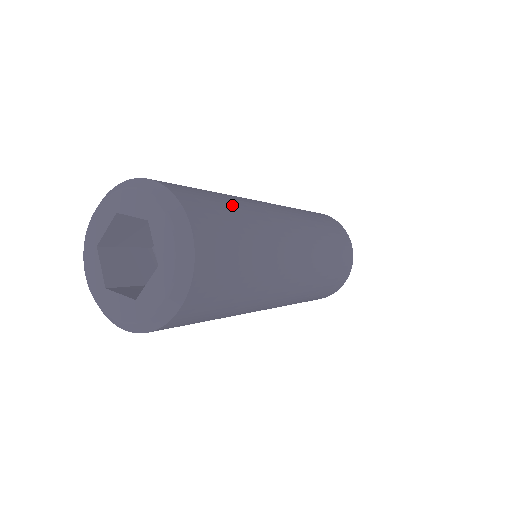
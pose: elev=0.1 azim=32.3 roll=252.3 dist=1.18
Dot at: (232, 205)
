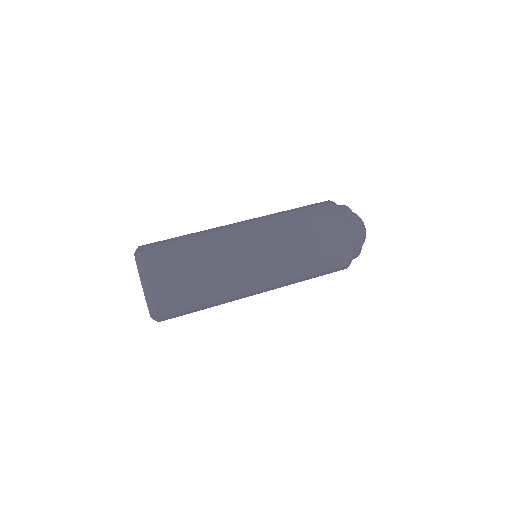
Dot at: (204, 297)
